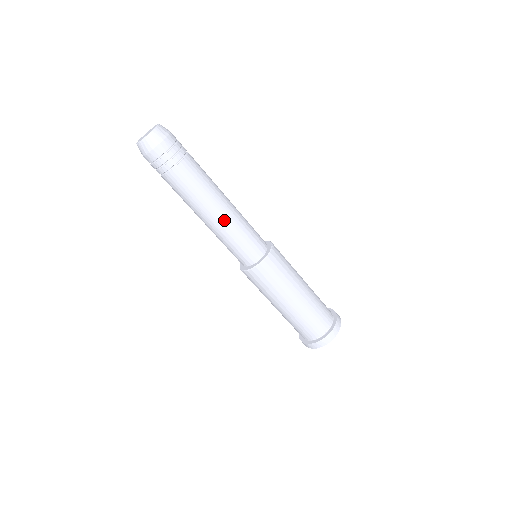
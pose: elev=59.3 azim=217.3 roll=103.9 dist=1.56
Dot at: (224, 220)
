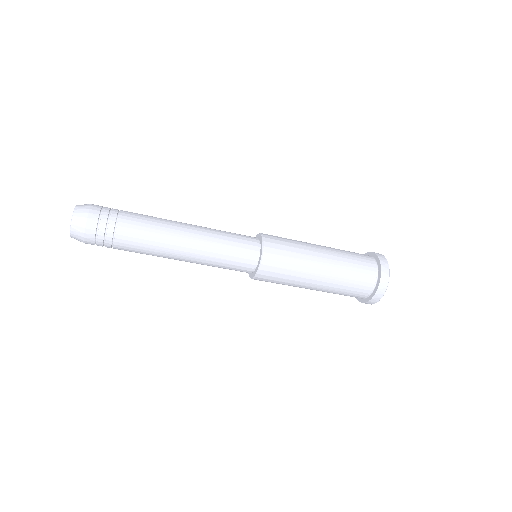
Dot at: (193, 261)
